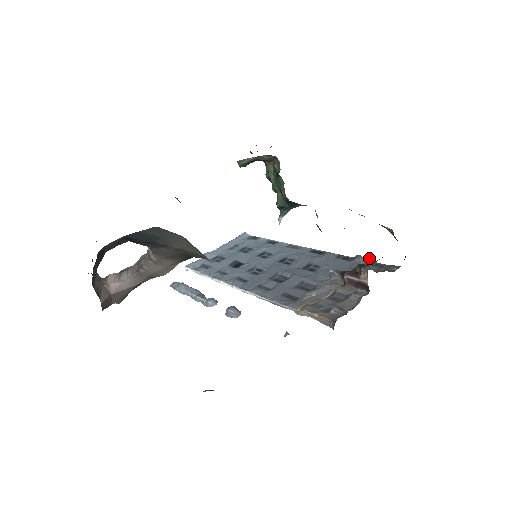
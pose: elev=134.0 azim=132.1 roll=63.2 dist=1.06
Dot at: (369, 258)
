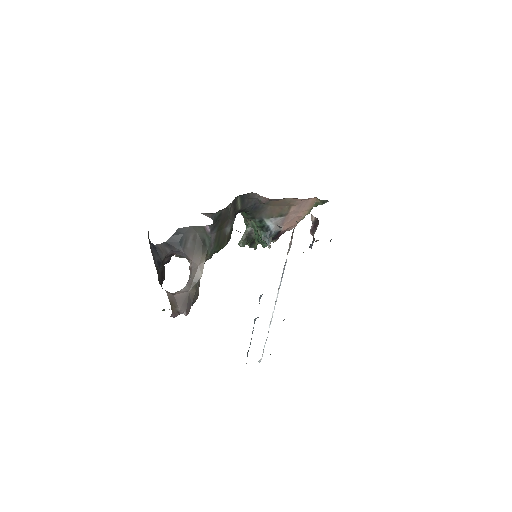
Dot at: occluded
